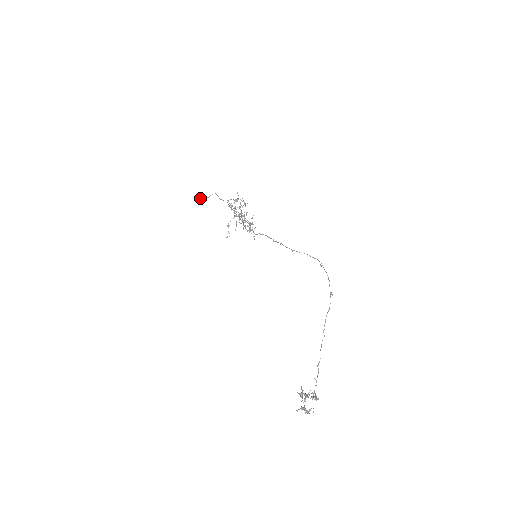
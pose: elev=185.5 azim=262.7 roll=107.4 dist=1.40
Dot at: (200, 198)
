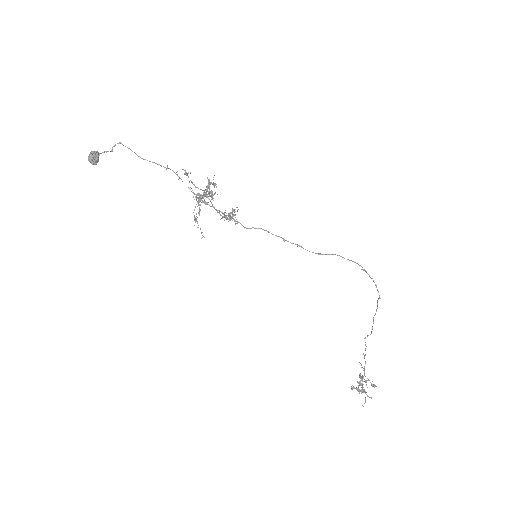
Dot at: (98, 158)
